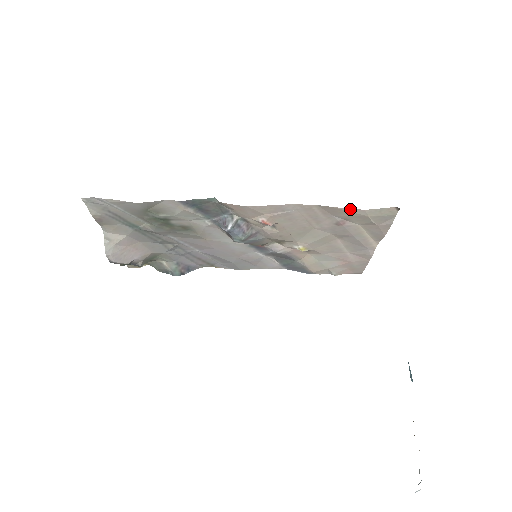
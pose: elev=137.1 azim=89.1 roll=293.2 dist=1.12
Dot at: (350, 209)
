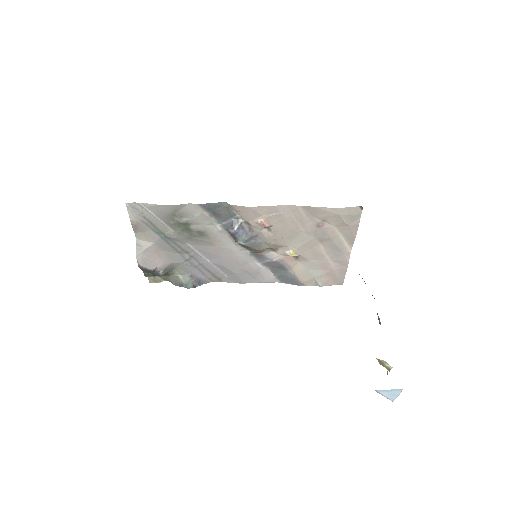
Dot at: (326, 208)
